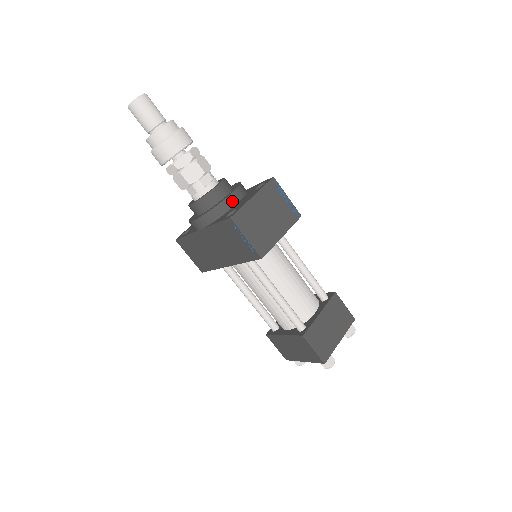
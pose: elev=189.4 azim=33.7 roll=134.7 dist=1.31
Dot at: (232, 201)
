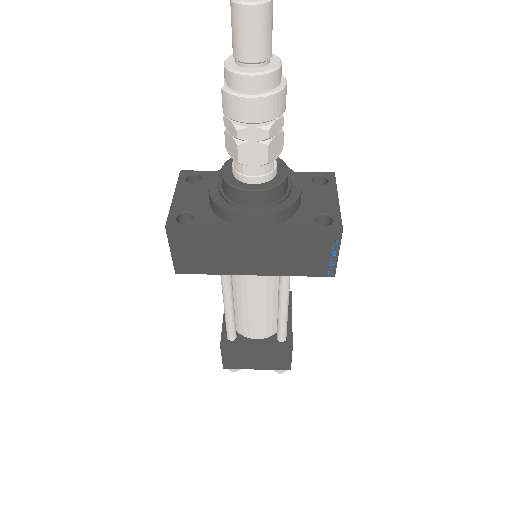
Dot at: occluded
